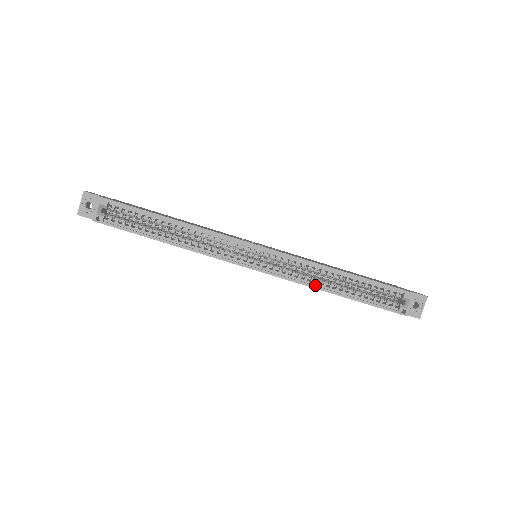
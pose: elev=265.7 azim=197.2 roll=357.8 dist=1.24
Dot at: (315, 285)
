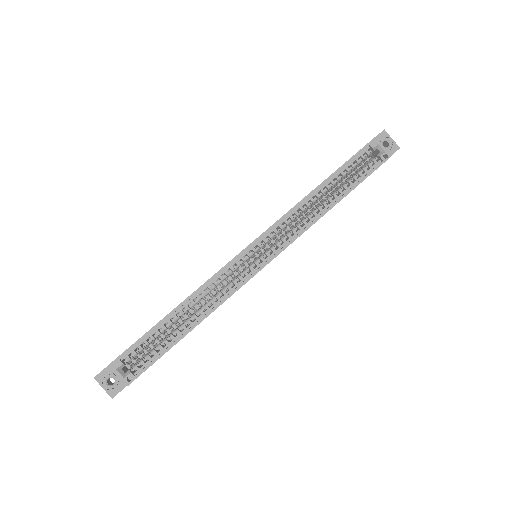
Dot at: (315, 218)
